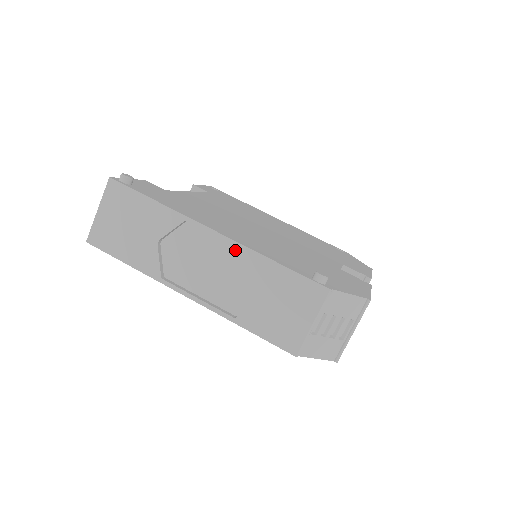
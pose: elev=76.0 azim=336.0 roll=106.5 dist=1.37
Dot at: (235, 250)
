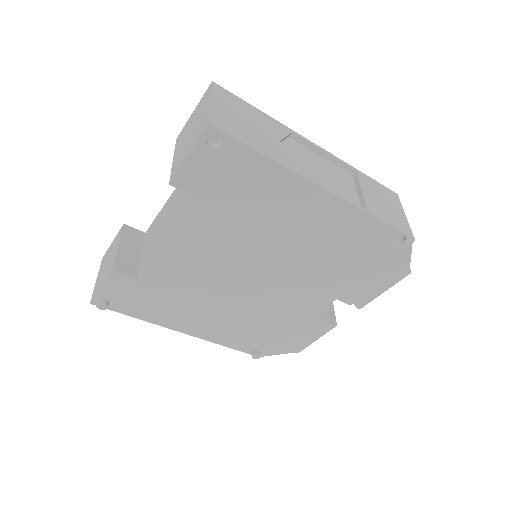
Dot at: (332, 164)
